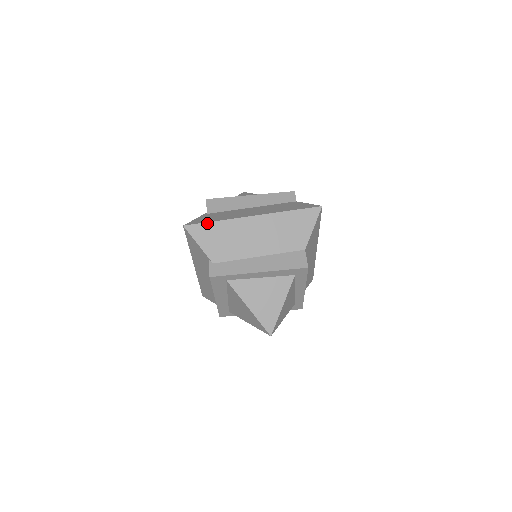
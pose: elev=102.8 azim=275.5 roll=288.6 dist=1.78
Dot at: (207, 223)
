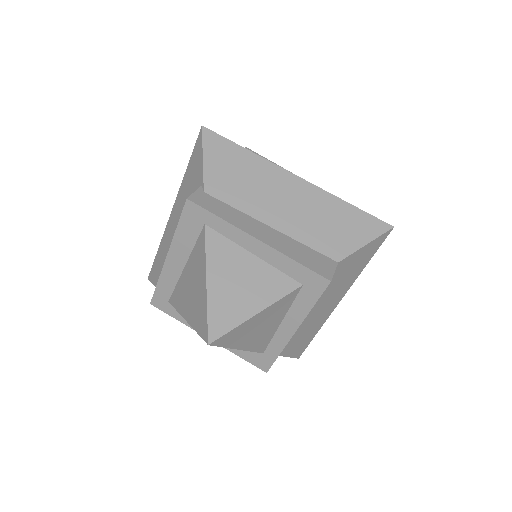
Dot at: (234, 143)
